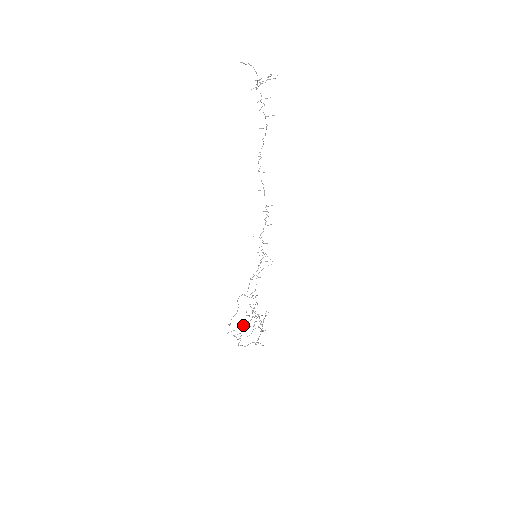
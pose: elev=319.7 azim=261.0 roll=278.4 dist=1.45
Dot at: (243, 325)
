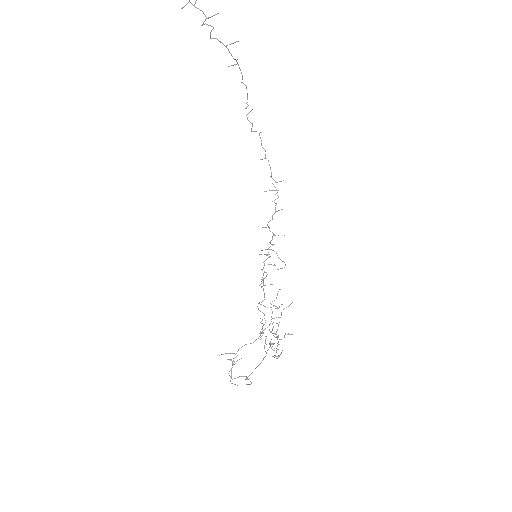
Dot at: (238, 349)
